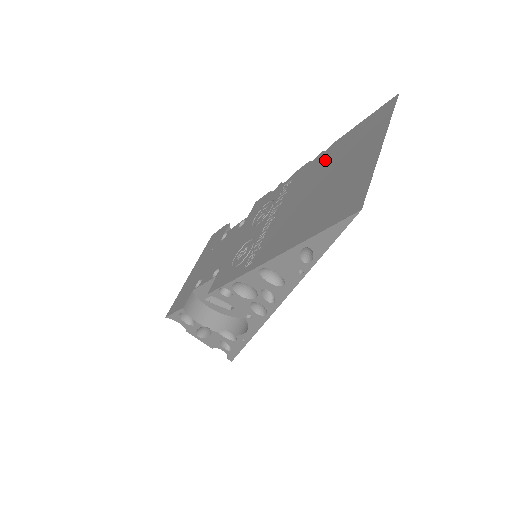
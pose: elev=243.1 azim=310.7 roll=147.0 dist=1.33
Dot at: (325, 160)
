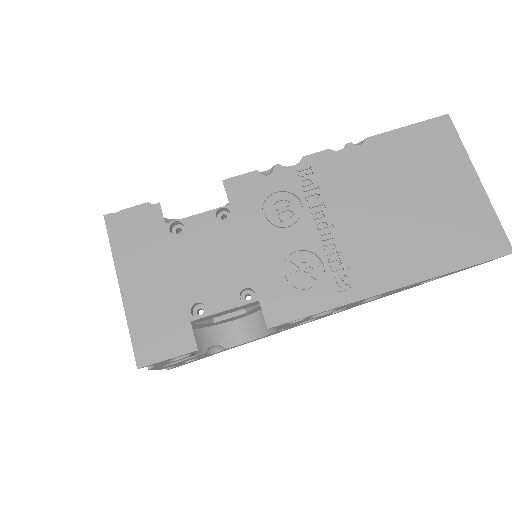
Dot at: (376, 162)
